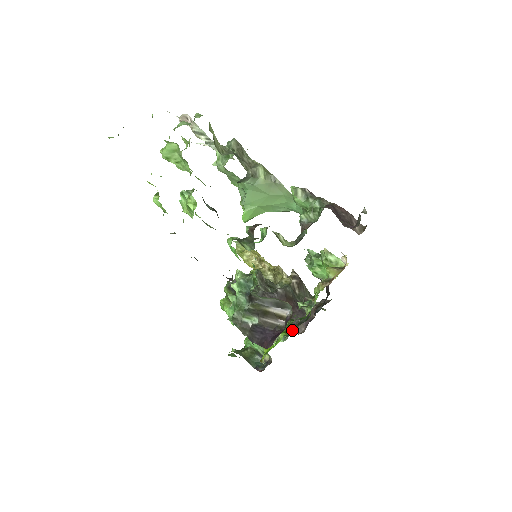
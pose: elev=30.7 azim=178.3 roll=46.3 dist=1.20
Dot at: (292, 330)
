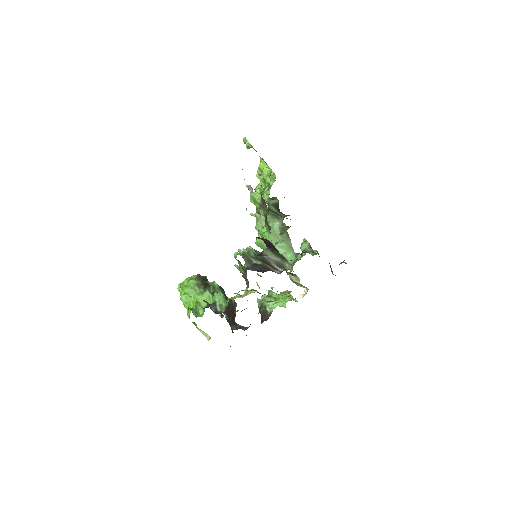
Dot at: occluded
